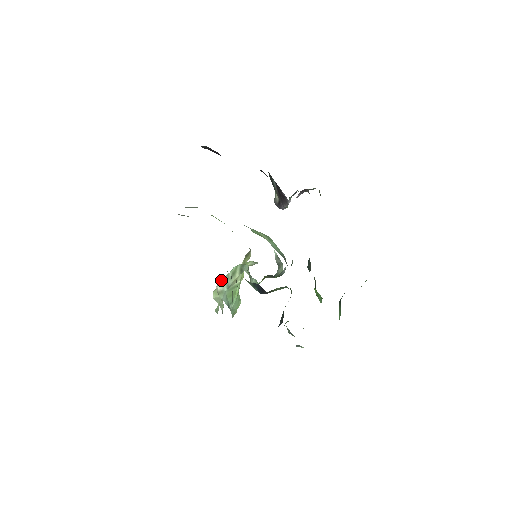
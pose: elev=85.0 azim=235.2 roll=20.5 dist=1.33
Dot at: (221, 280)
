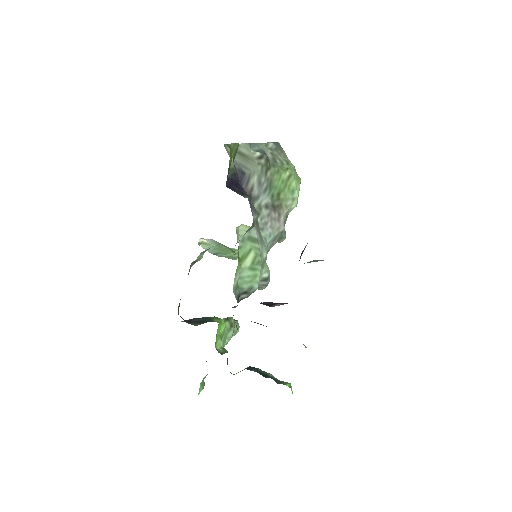
Dot at: occluded
